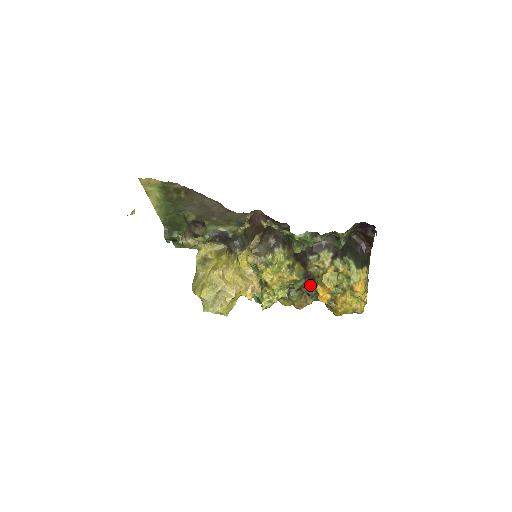
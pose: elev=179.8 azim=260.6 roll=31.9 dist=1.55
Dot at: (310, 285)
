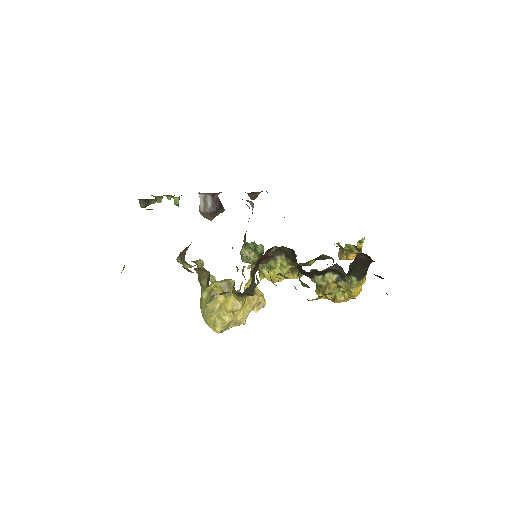
Dot at: (307, 264)
